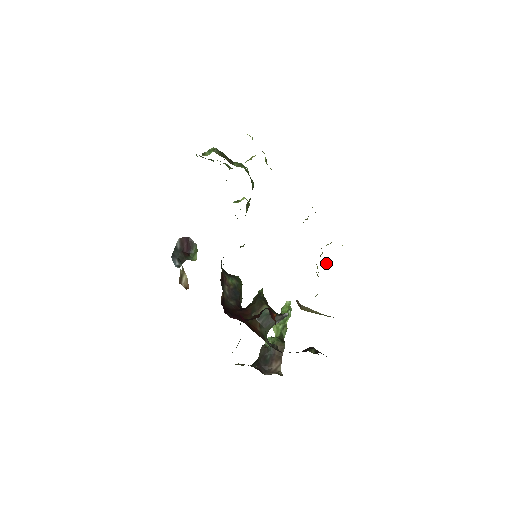
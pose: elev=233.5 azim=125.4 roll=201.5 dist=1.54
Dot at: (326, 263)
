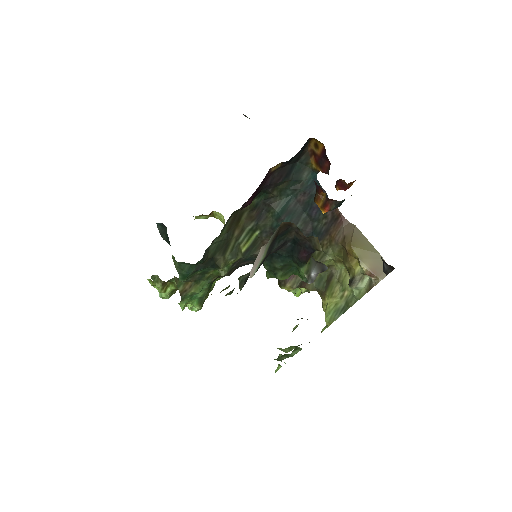
Dot at: occluded
